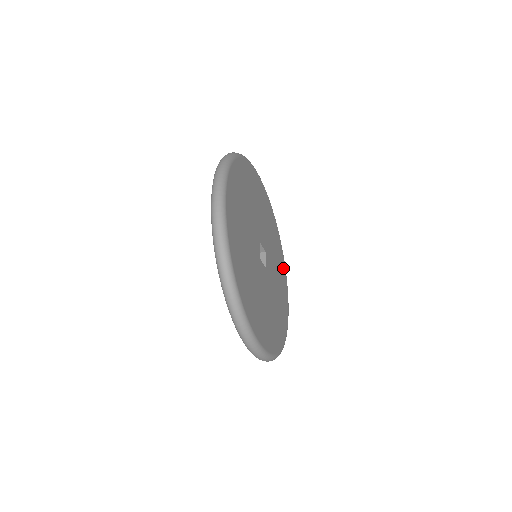
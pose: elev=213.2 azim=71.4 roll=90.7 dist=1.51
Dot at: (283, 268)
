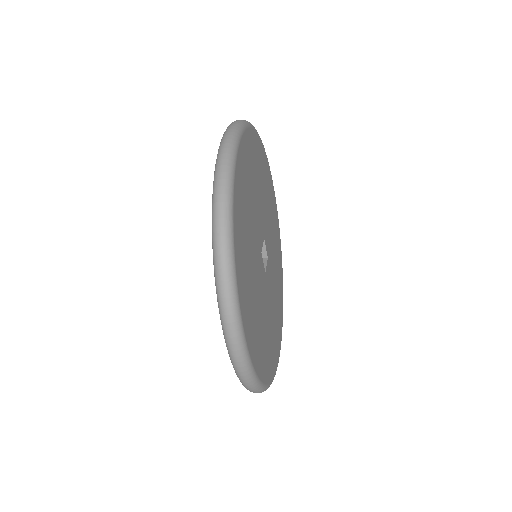
Dot at: (281, 306)
